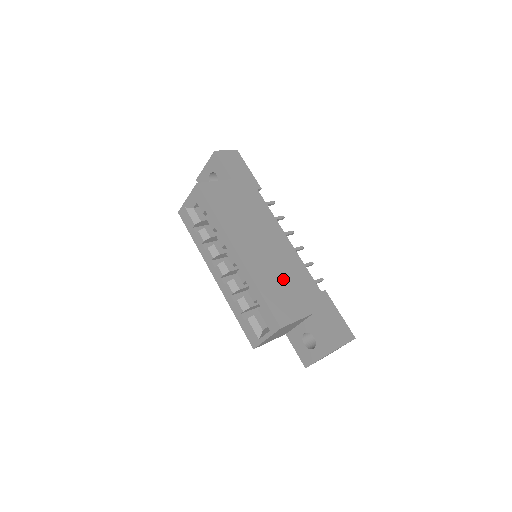
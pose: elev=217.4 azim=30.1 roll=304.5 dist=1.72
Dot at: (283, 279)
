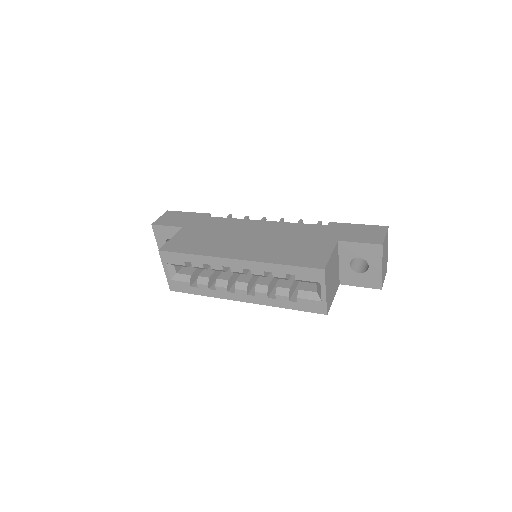
Dot at: (289, 243)
